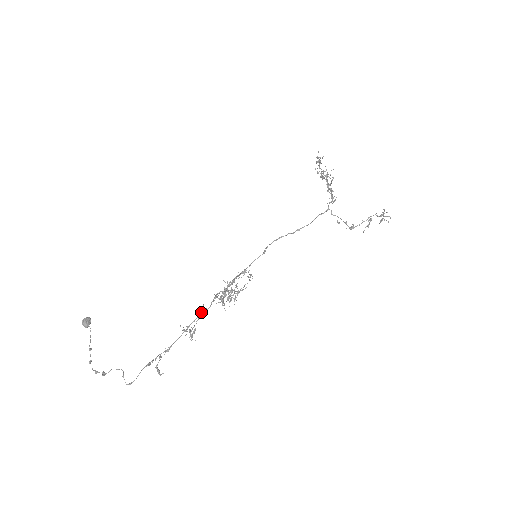
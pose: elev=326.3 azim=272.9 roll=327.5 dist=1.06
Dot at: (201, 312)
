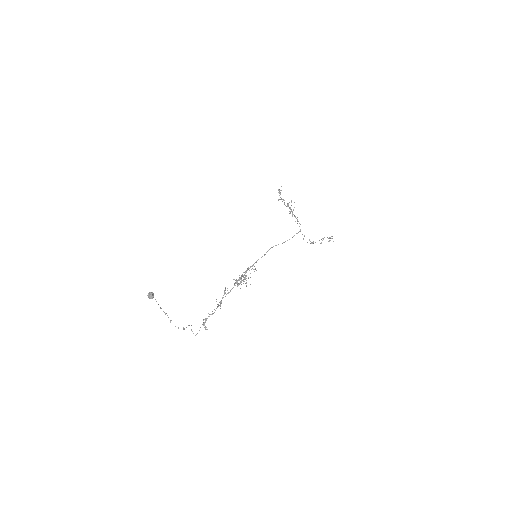
Dot at: occluded
